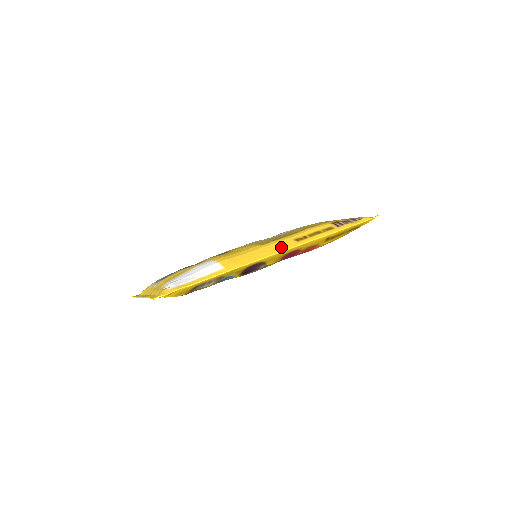
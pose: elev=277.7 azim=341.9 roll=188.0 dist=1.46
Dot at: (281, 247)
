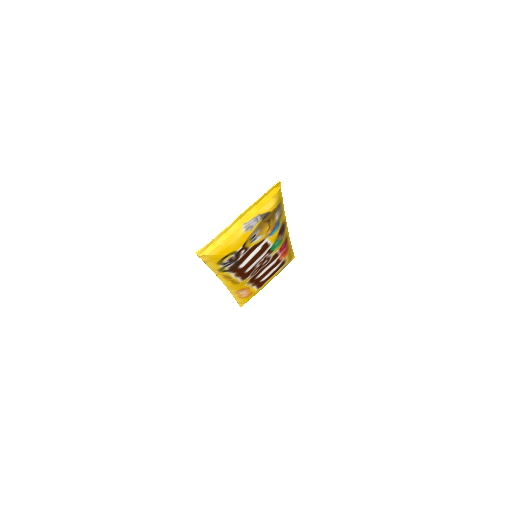
Dot at: occluded
